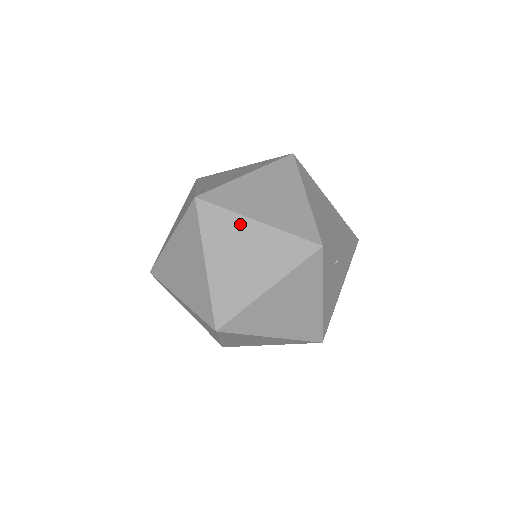
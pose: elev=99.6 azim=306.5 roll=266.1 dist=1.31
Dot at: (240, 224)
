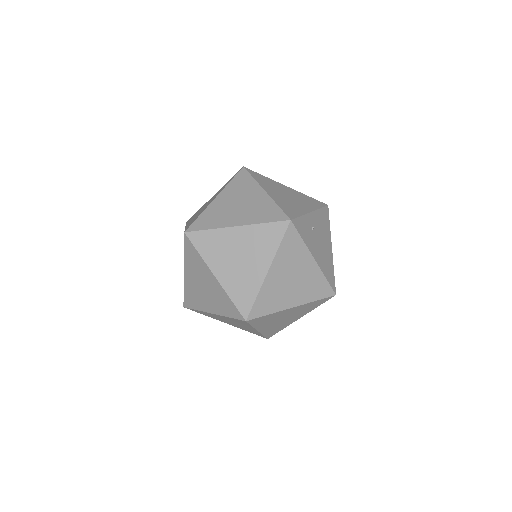
Dot at: (225, 235)
